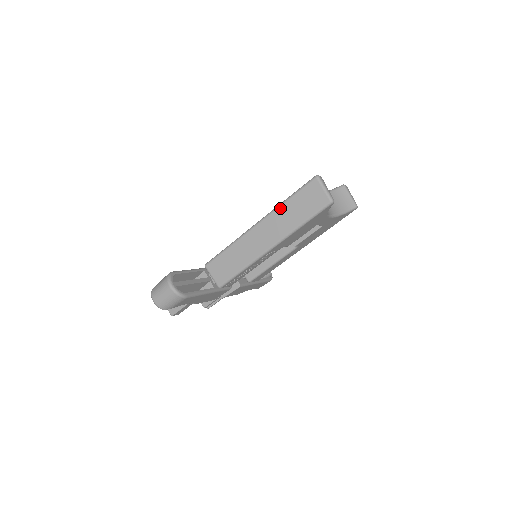
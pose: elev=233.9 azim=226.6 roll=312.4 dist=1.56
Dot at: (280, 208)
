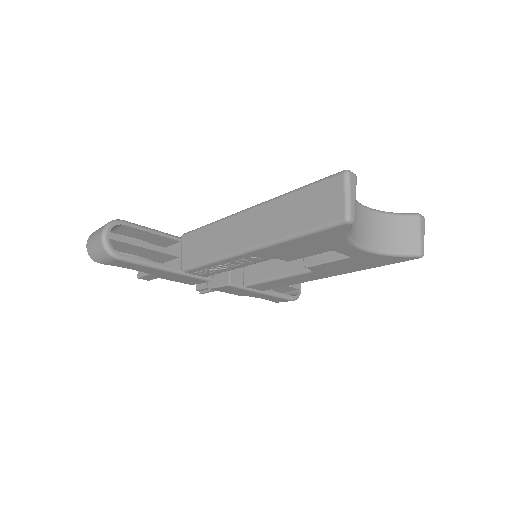
Dot at: (282, 199)
